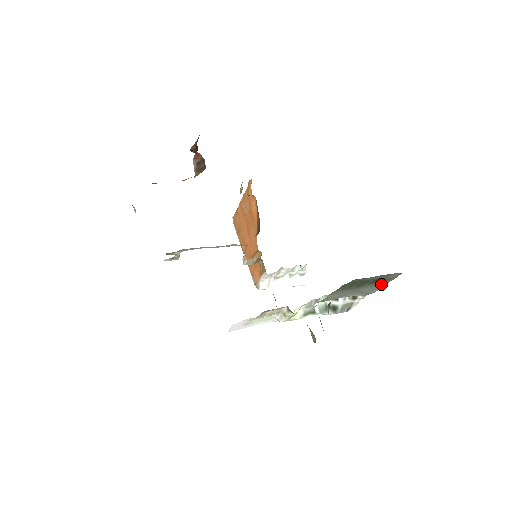
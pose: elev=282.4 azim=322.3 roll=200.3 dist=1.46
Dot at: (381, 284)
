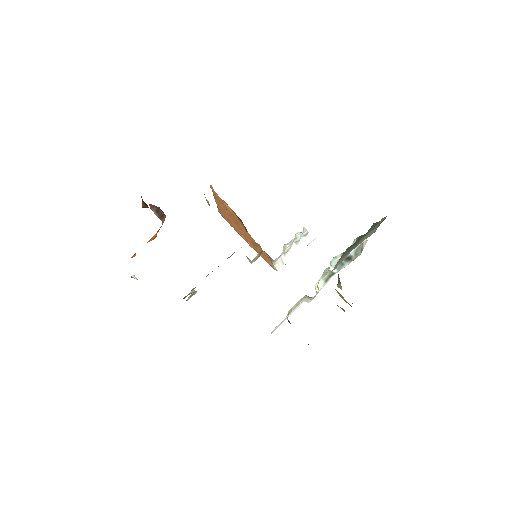
Dot at: (376, 227)
